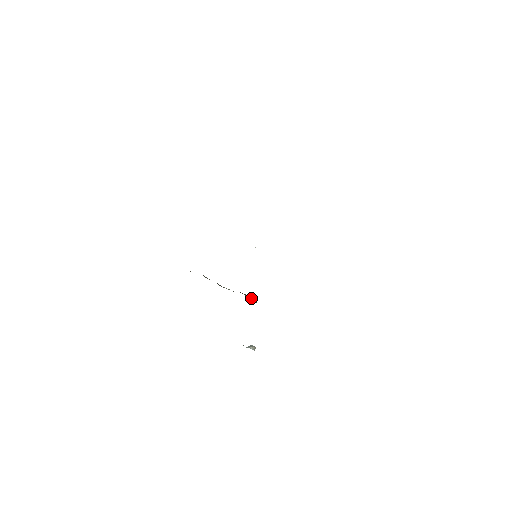
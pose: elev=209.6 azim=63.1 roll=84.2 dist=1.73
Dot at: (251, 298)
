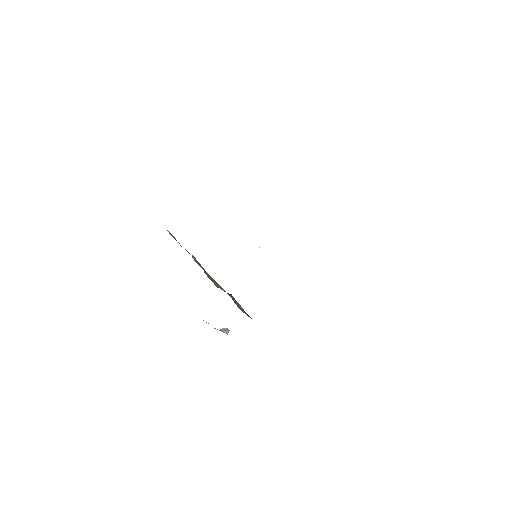
Dot at: (239, 305)
